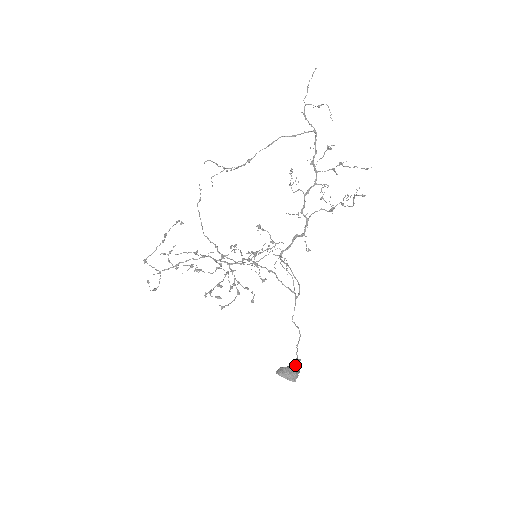
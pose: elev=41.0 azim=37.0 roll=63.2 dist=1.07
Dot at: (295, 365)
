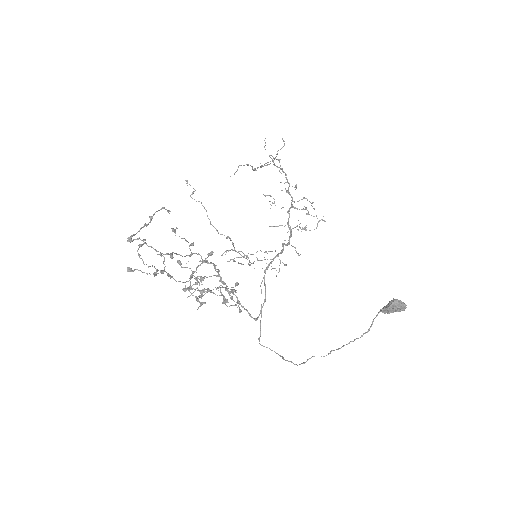
Dot at: occluded
